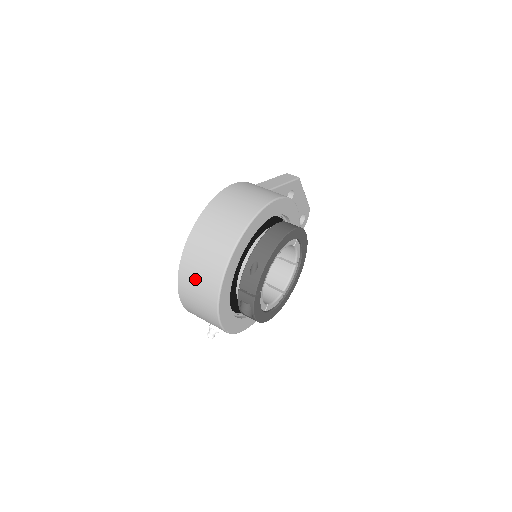
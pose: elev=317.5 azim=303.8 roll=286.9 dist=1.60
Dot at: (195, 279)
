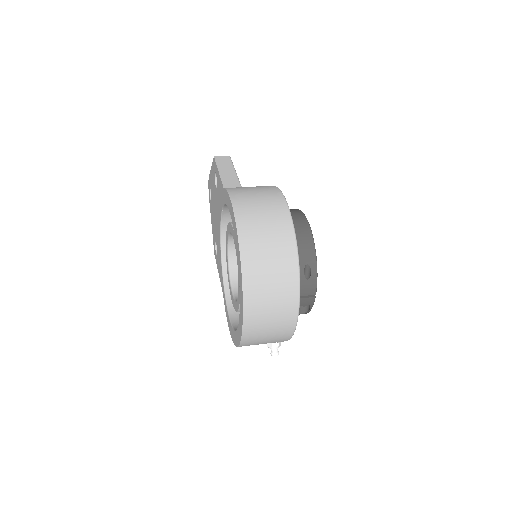
Dot at: (267, 316)
